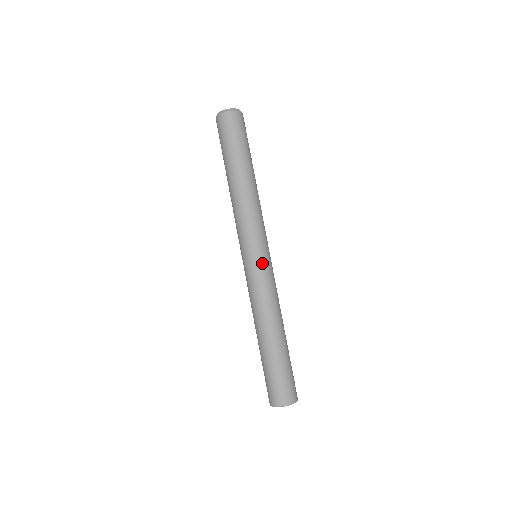
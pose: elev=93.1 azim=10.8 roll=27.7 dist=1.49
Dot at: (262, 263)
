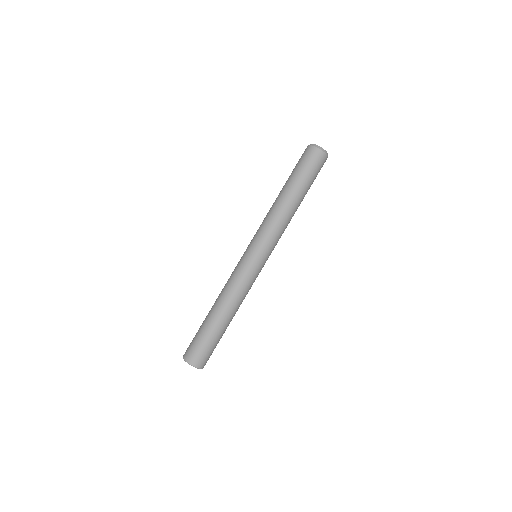
Dot at: (252, 262)
